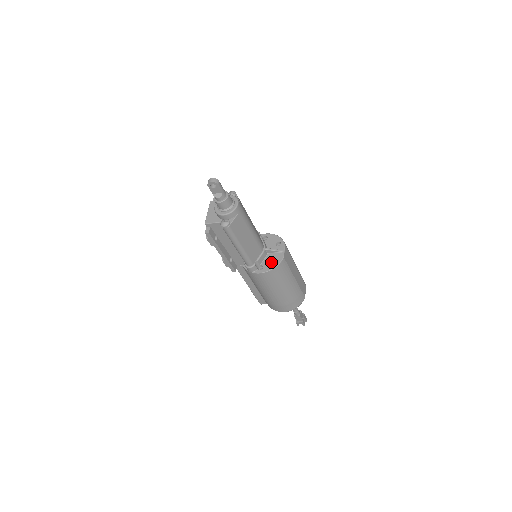
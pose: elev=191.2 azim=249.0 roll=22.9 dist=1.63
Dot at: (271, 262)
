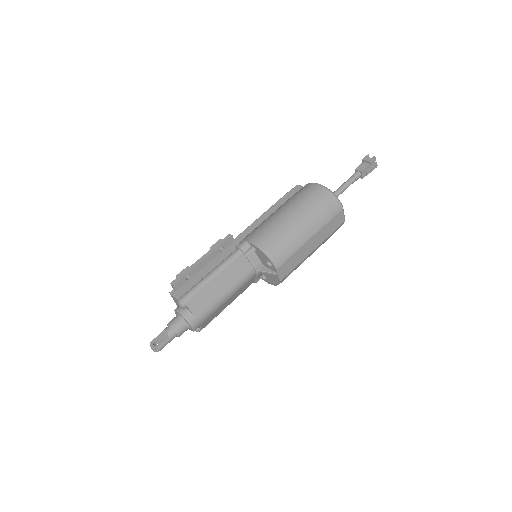
Dot at: (271, 279)
